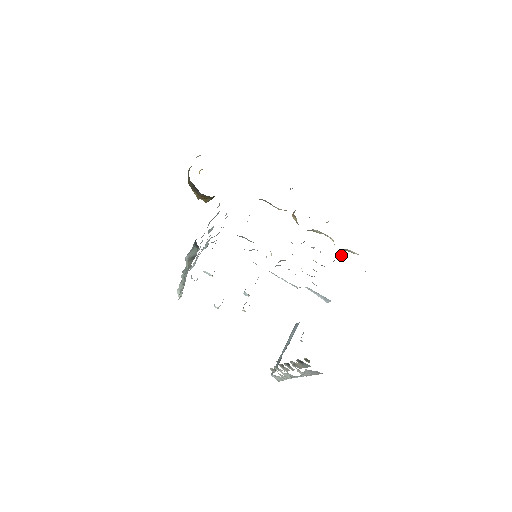
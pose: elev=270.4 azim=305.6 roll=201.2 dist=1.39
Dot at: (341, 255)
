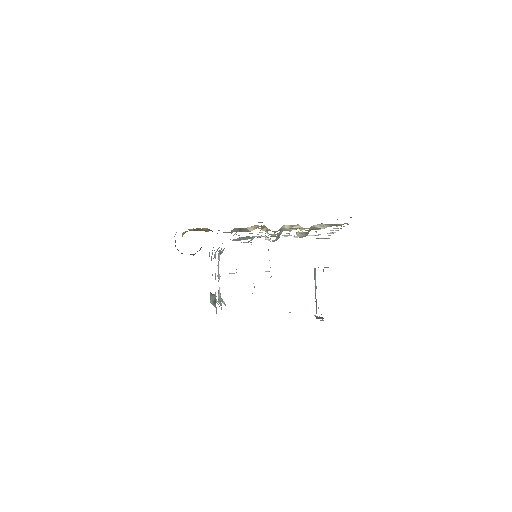
Dot at: occluded
